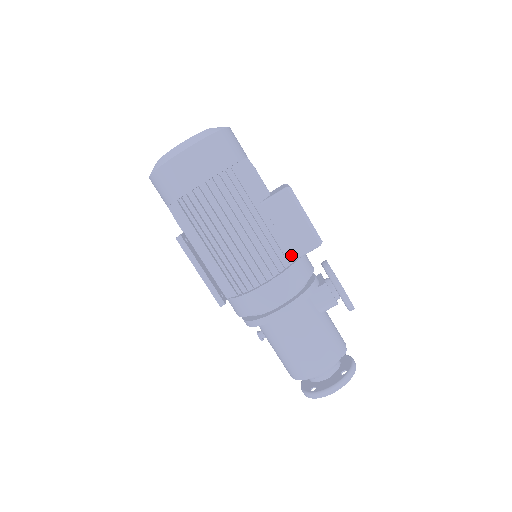
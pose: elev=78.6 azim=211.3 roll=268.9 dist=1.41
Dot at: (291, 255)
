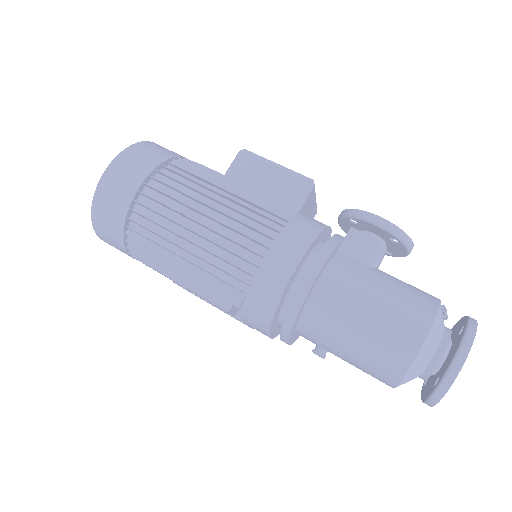
Dot at: (286, 213)
